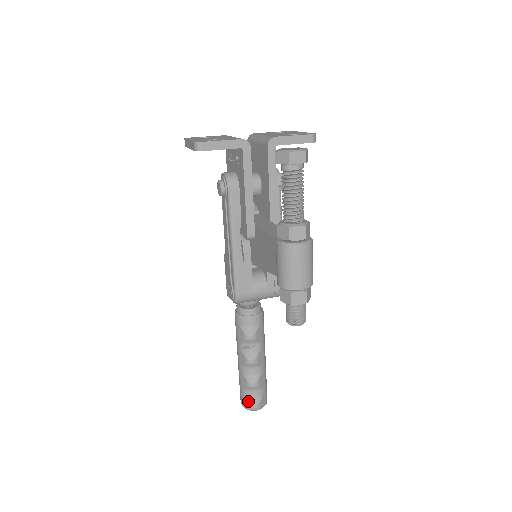
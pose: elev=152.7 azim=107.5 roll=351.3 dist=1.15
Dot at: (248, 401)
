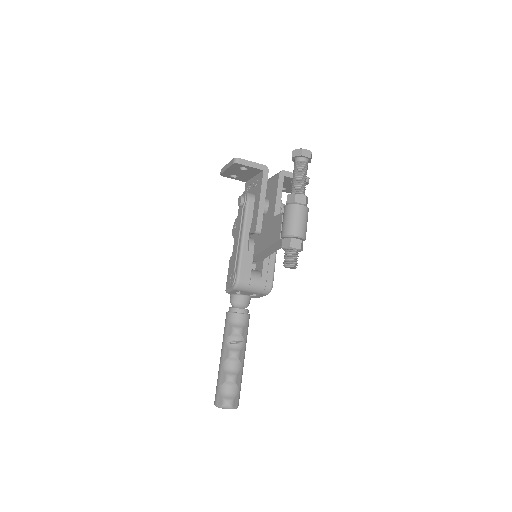
Dot at: (223, 397)
